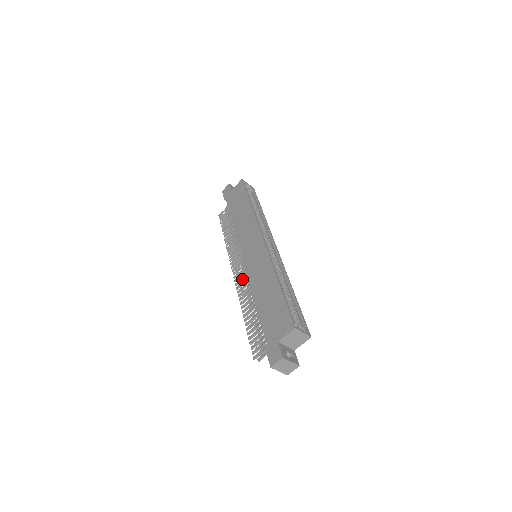
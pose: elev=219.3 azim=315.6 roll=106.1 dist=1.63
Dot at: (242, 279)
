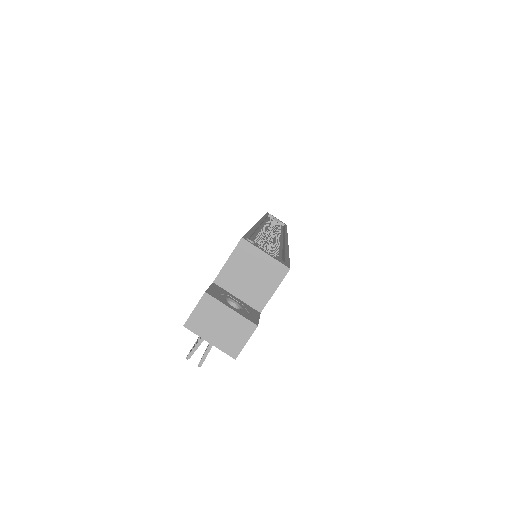
Dot at: occluded
